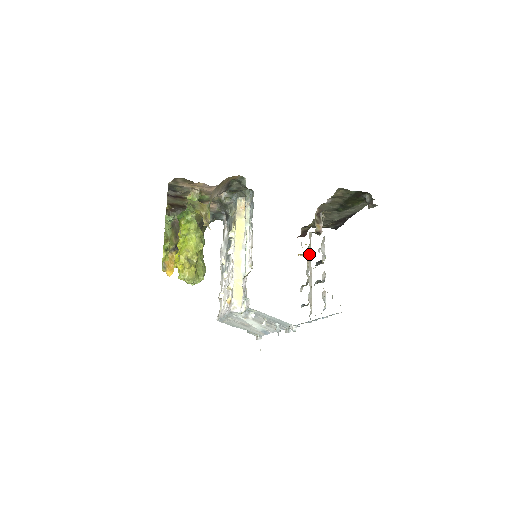
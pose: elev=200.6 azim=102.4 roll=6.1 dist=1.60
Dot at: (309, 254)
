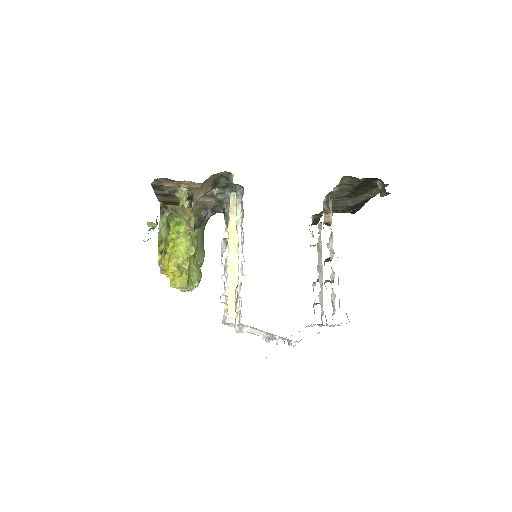
Dot at: (319, 248)
